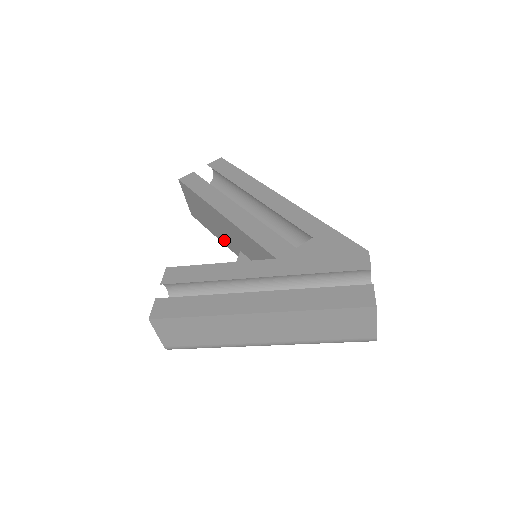
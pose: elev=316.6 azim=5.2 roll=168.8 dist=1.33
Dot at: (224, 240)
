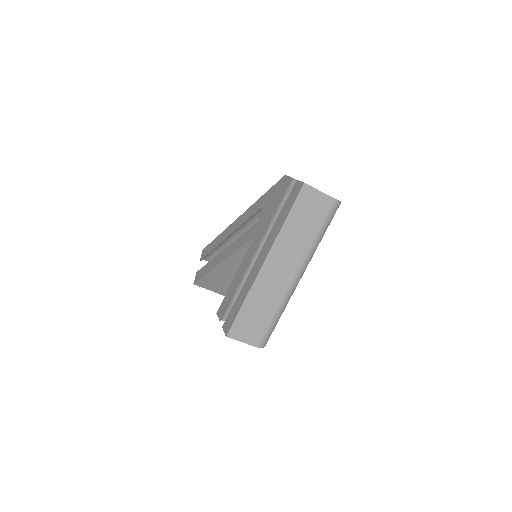
Dot at: occluded
